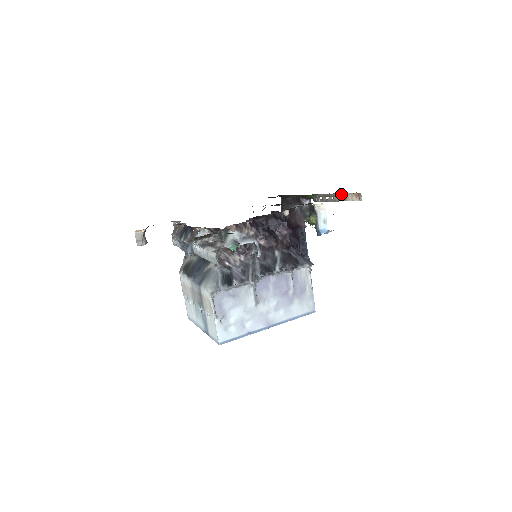
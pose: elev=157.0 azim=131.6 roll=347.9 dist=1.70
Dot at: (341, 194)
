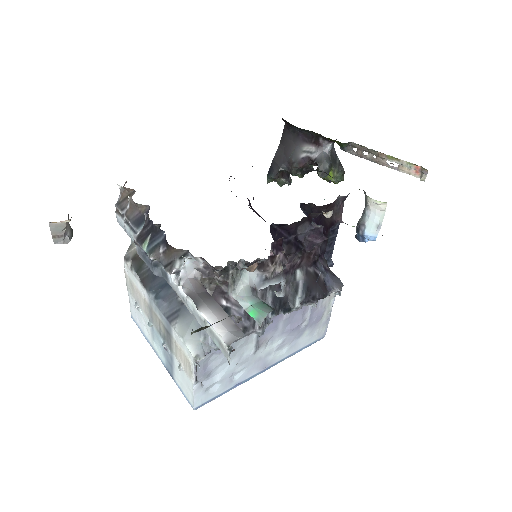
Dot at: (392, 158)
